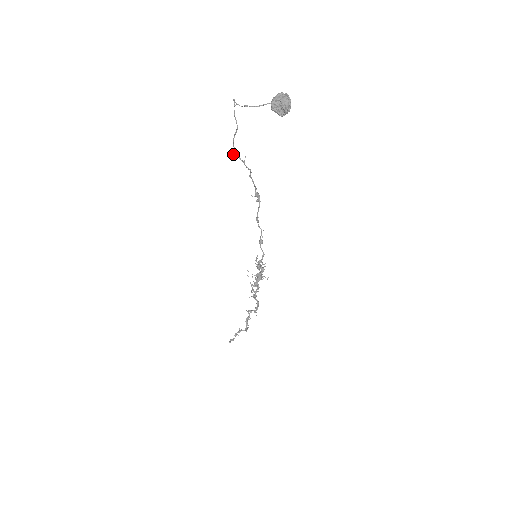
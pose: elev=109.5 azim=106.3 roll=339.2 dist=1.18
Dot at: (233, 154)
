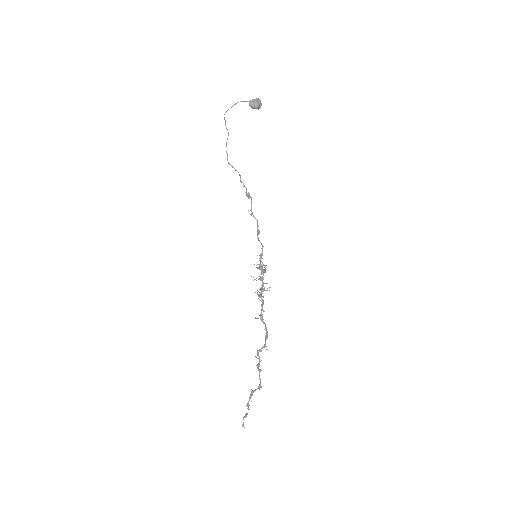
Dot at: (227, 159)
